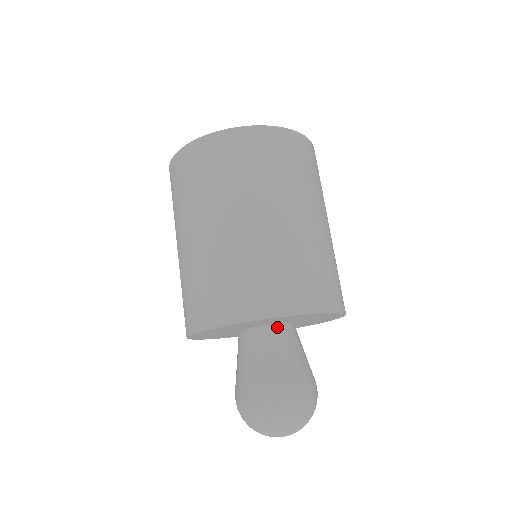
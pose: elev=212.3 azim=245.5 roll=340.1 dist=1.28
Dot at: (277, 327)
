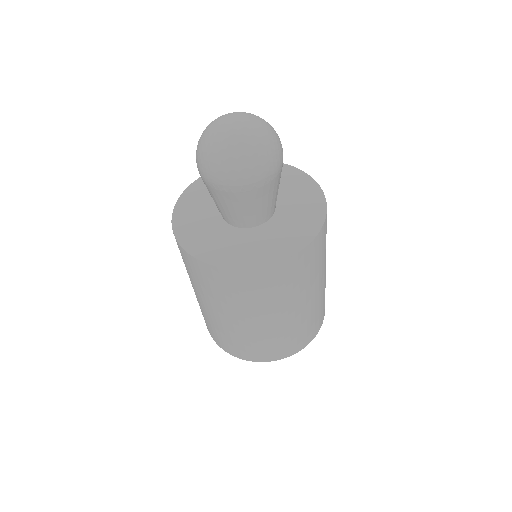
Dot at: occluded
